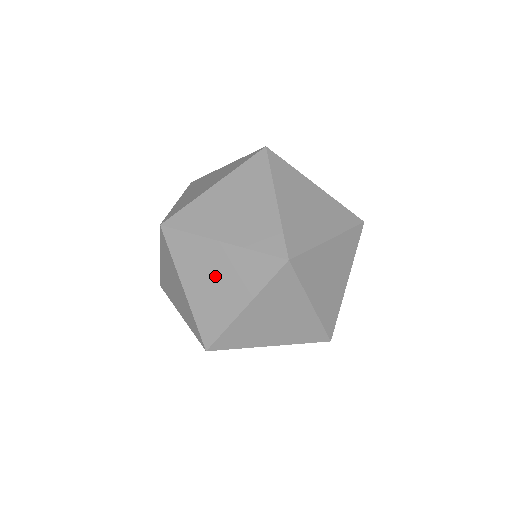
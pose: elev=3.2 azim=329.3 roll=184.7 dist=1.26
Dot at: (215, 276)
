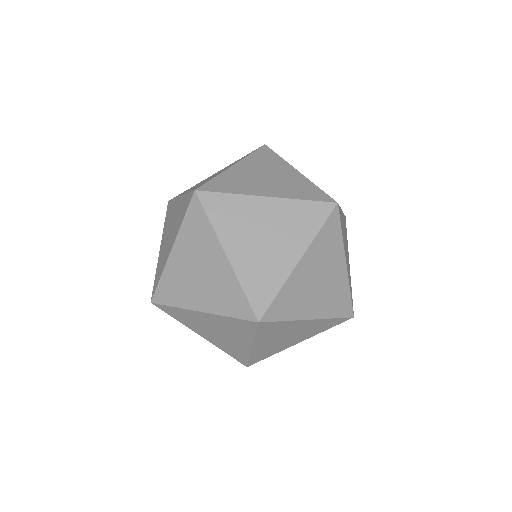
Dot at: (215, 330)
